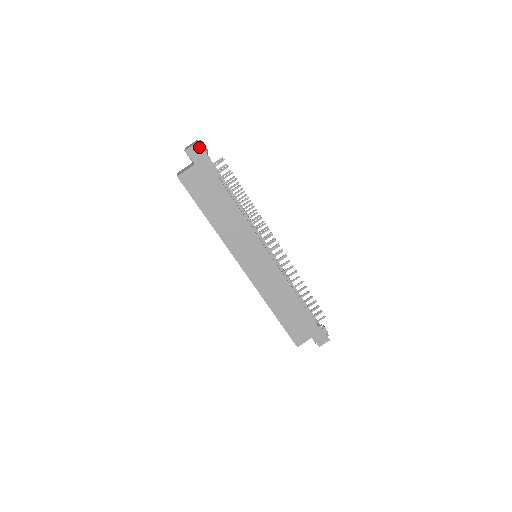
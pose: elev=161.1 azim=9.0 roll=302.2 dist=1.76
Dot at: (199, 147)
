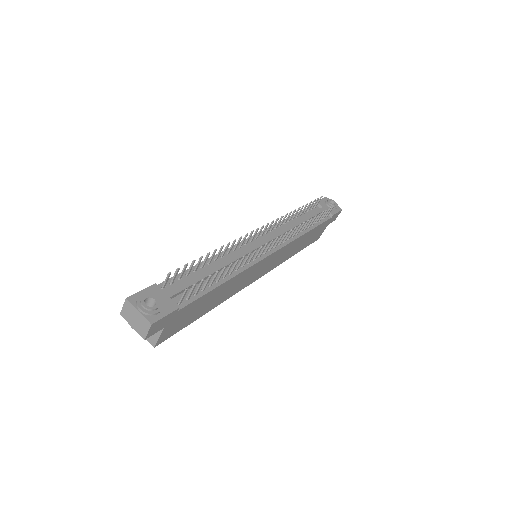
Dot at: (156, 324)
